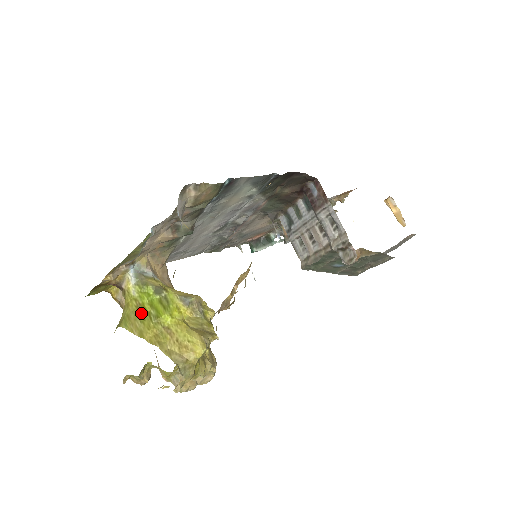
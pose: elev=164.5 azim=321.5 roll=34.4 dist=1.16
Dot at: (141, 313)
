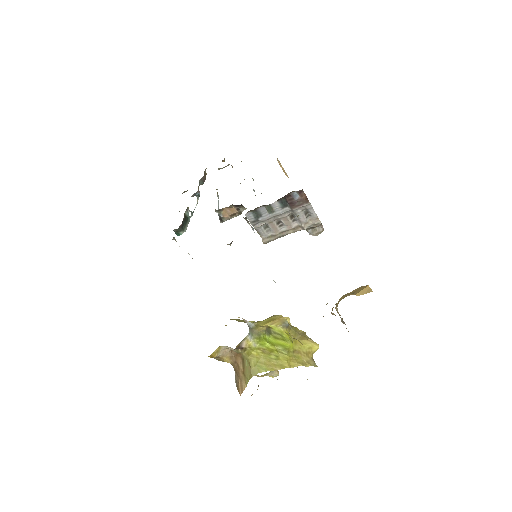
Dot at: (271, 354)
